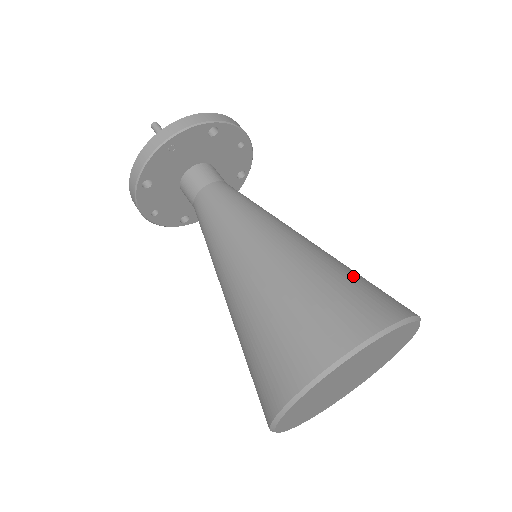
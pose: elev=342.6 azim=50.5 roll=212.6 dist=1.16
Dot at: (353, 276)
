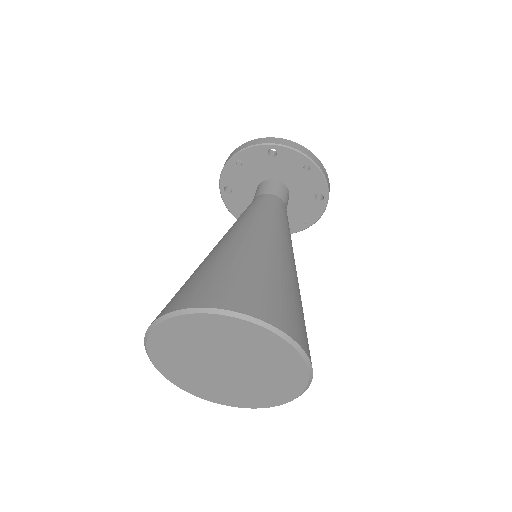
Dot at: (251, 274)
